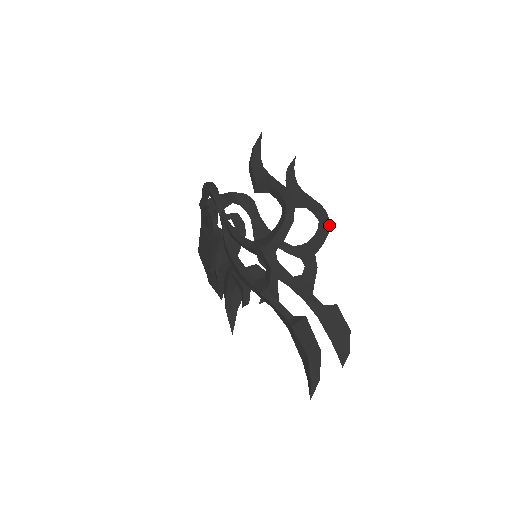
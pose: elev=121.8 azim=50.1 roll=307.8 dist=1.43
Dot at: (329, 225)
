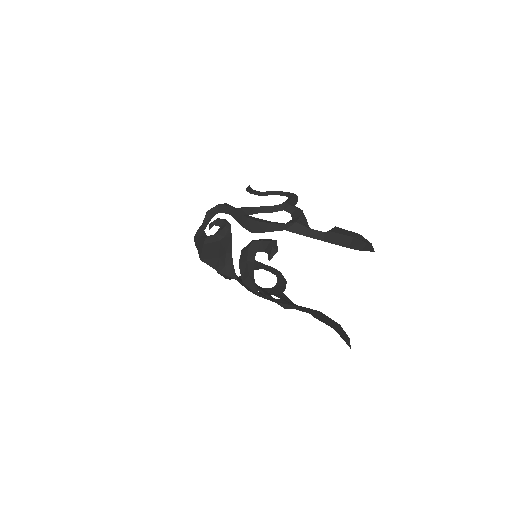
Dot at: (284, 278)
